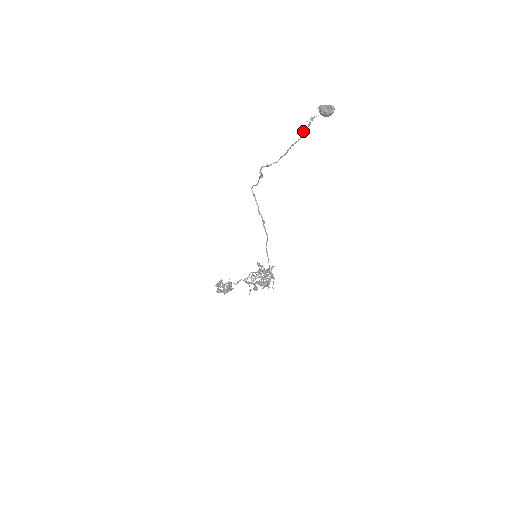
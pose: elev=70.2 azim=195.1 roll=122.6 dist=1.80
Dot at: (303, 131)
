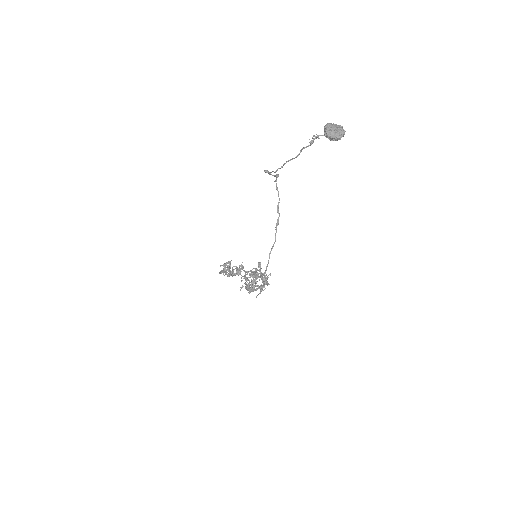
Dot at: (302, 148)
